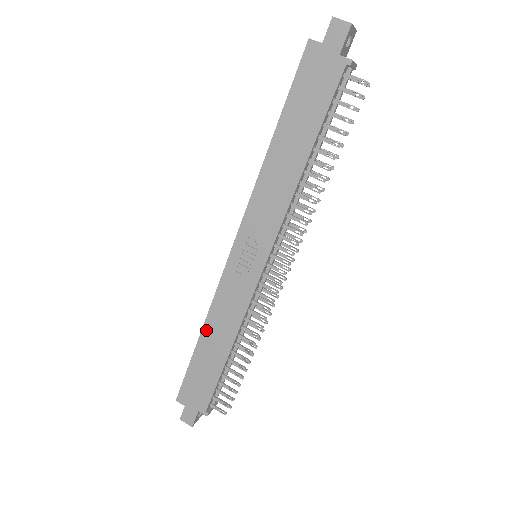
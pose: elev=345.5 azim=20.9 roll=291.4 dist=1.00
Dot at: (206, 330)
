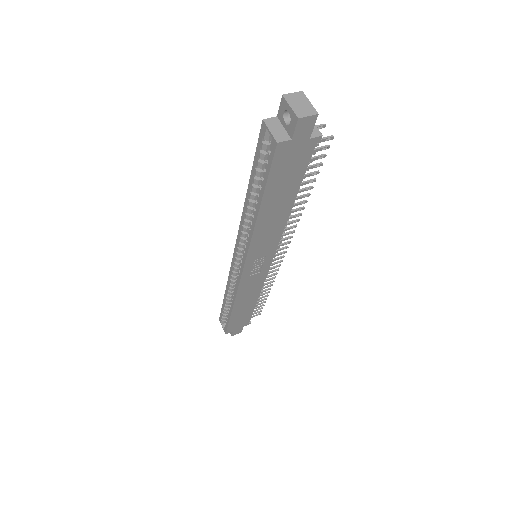
Dot at: (236, 305)
